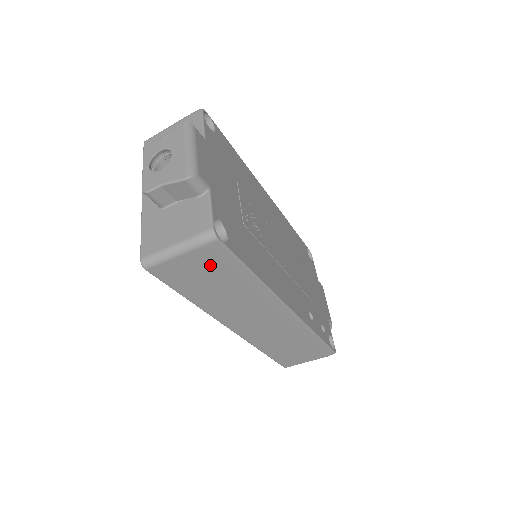
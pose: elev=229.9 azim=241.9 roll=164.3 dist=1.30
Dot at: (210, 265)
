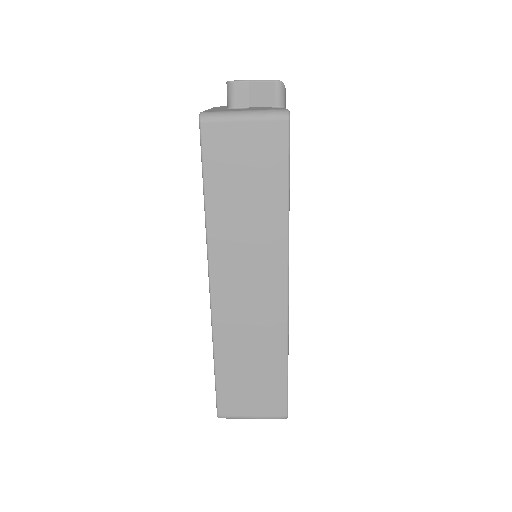
Dot at: (260, 153)
